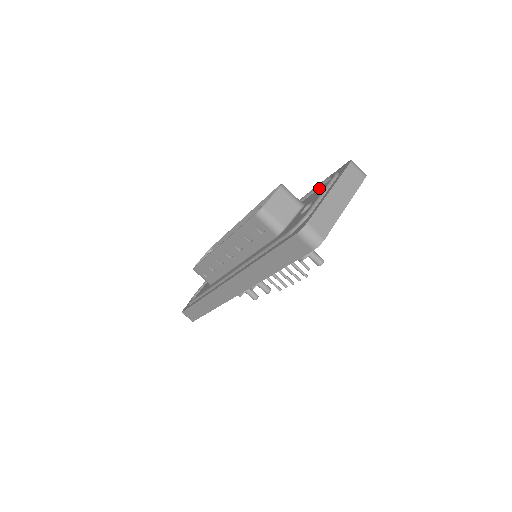
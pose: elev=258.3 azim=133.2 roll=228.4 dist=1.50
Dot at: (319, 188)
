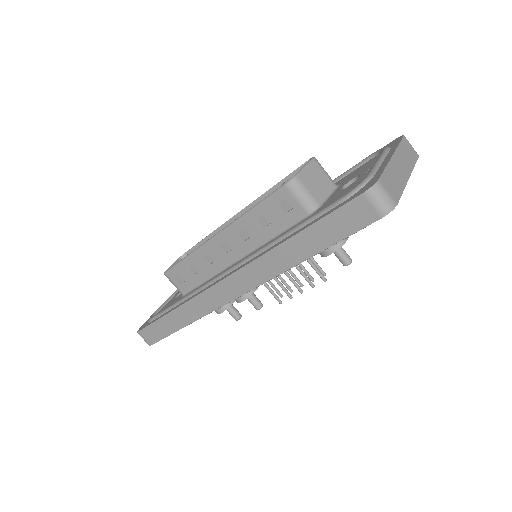
Dot at: (356, 169)
